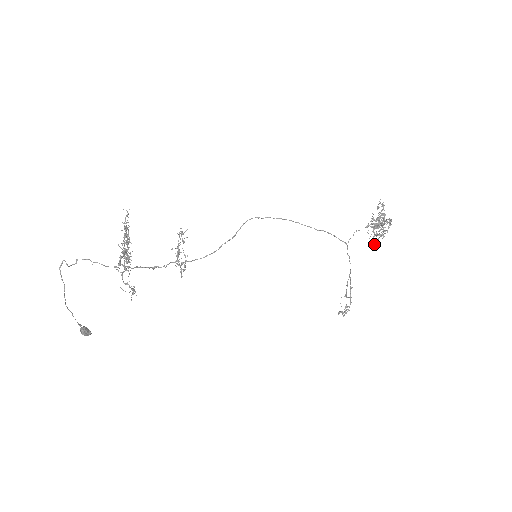
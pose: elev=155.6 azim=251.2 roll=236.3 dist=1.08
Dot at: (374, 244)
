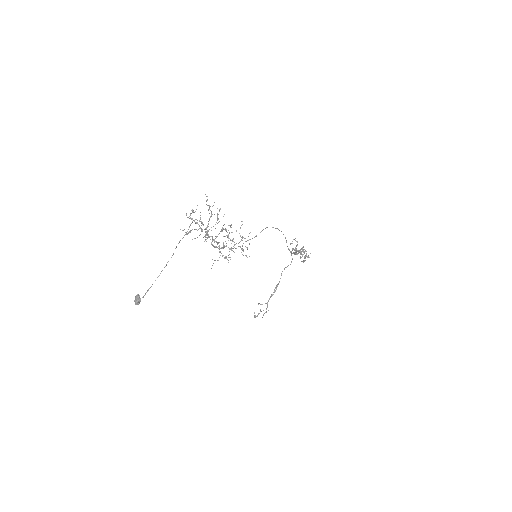
Dot at: occluded
